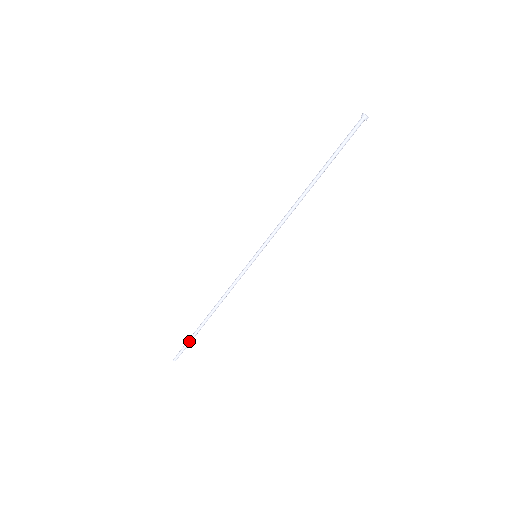
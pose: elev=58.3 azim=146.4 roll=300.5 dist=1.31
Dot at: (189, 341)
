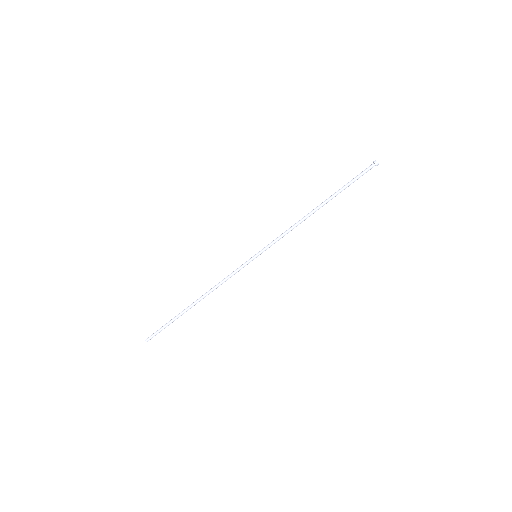
Dot at: (168, 325)
